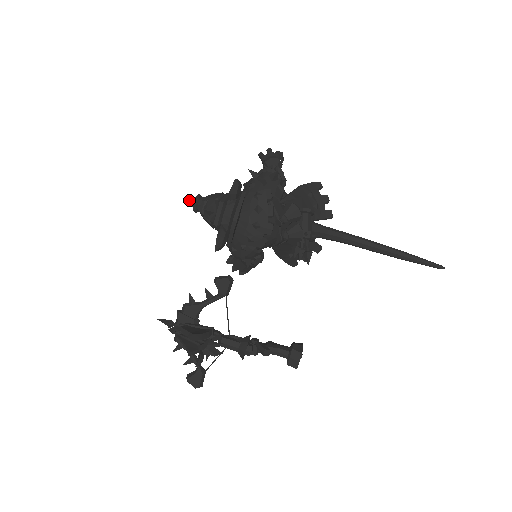
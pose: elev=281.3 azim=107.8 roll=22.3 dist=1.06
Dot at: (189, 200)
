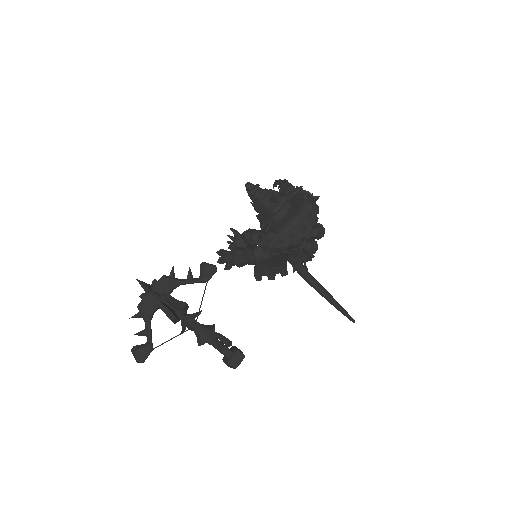
Dot at: (249, 184)
